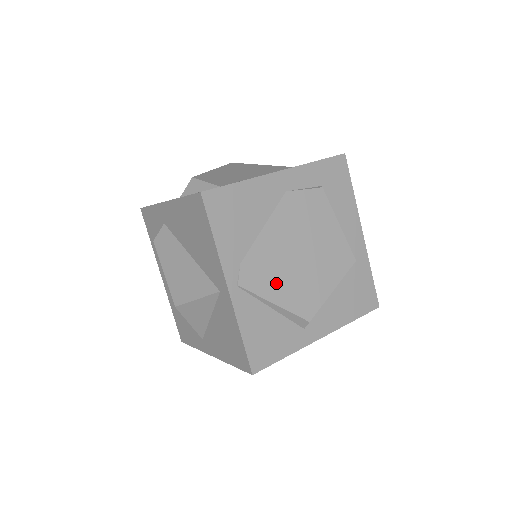
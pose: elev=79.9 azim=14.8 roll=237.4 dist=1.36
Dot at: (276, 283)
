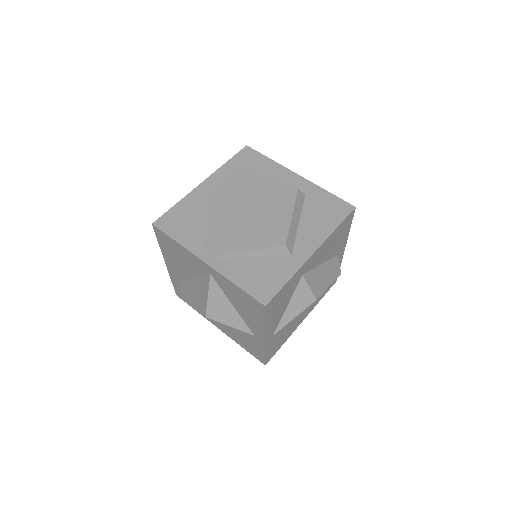
Dot at: (241, 239)
